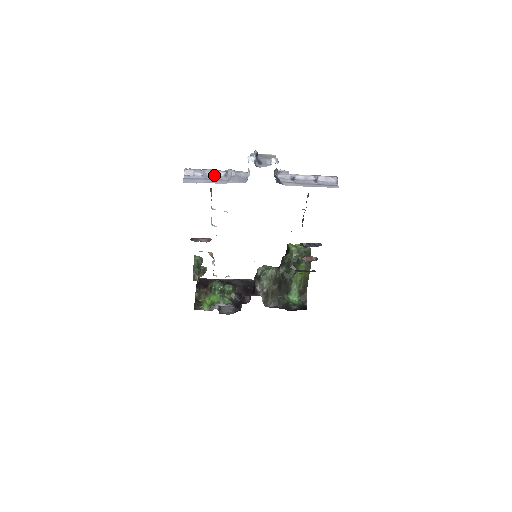
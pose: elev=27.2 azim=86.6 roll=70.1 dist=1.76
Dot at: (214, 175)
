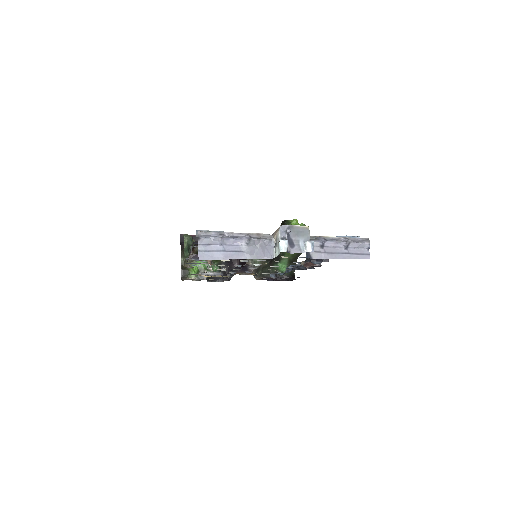
Dot at: (234, 243)
